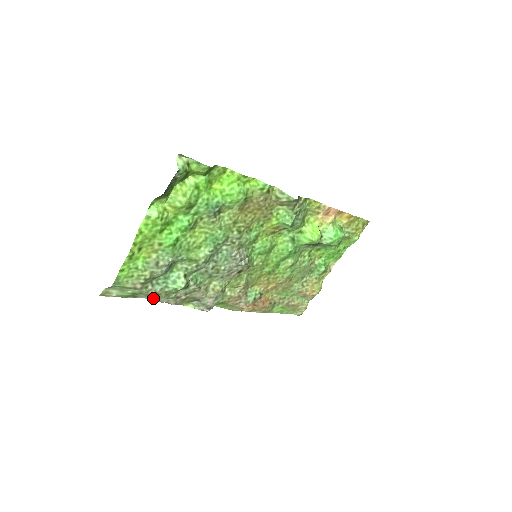
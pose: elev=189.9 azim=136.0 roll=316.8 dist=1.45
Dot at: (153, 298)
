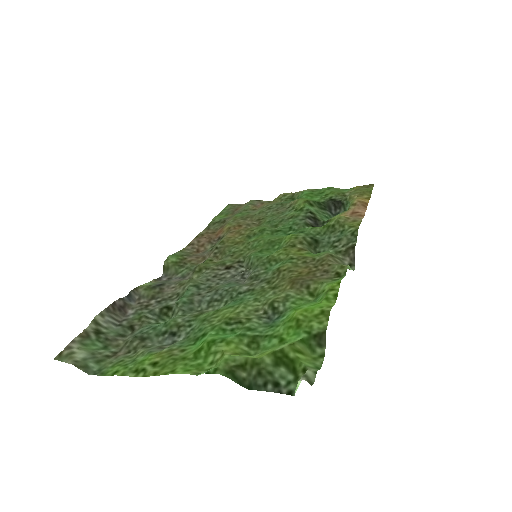
Dot at: (121, 324)
